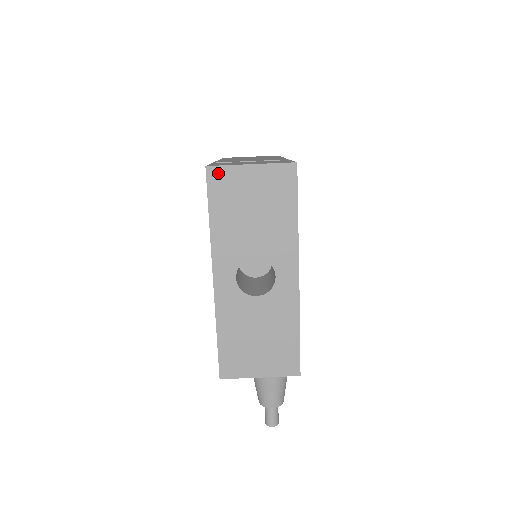
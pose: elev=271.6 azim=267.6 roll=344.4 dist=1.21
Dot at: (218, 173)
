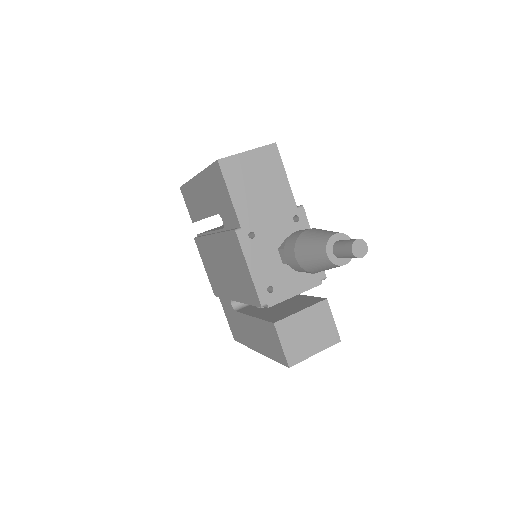
Dot at: occluded
